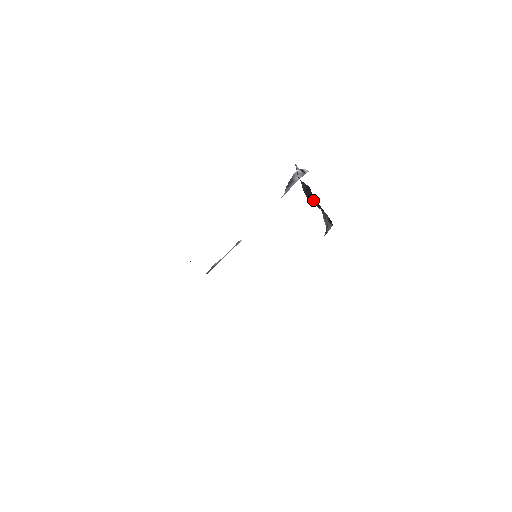
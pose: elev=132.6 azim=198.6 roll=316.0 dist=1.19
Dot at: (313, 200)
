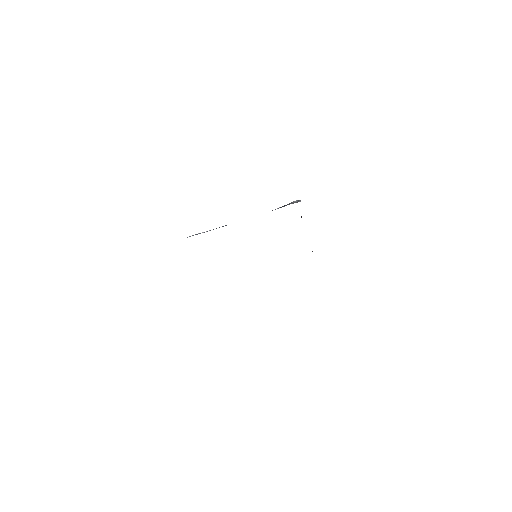
Dot at: occluded
